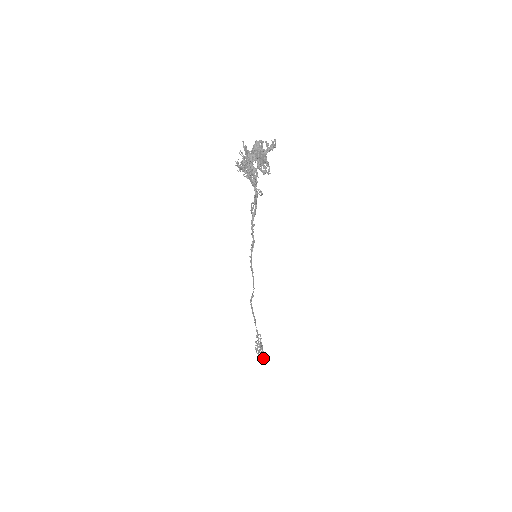
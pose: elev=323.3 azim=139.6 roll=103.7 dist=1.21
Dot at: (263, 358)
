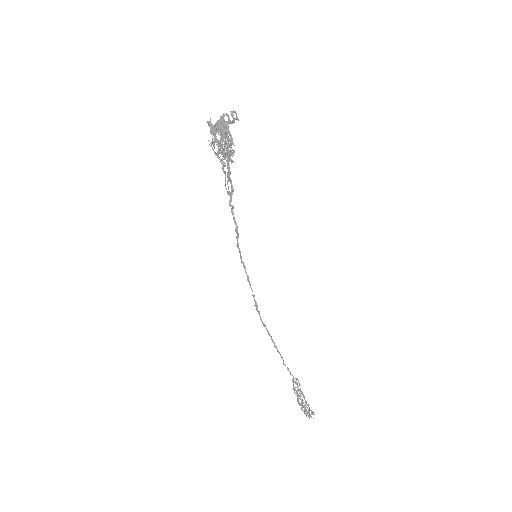
Dot at: occluded
